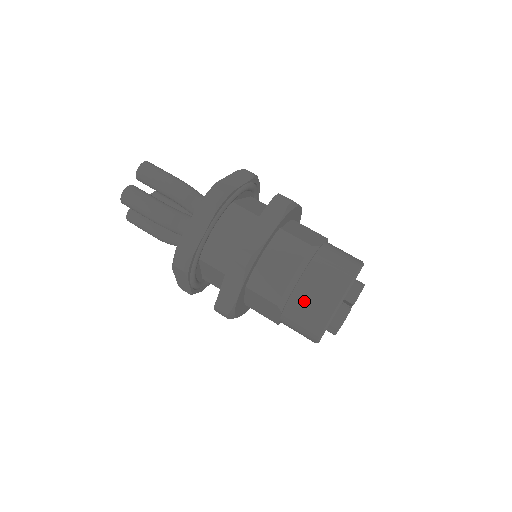
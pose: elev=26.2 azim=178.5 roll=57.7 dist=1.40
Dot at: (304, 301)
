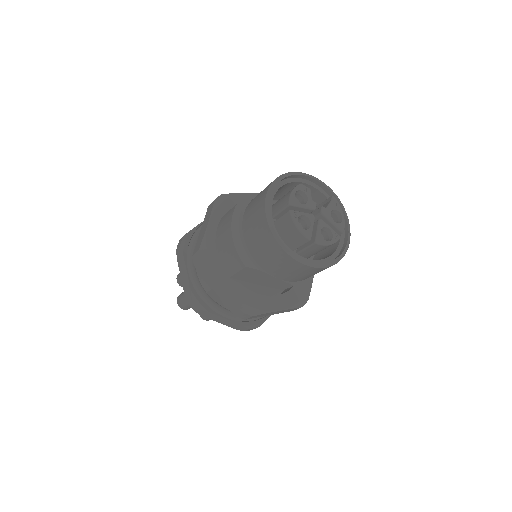
Dot at: (254, 243)
